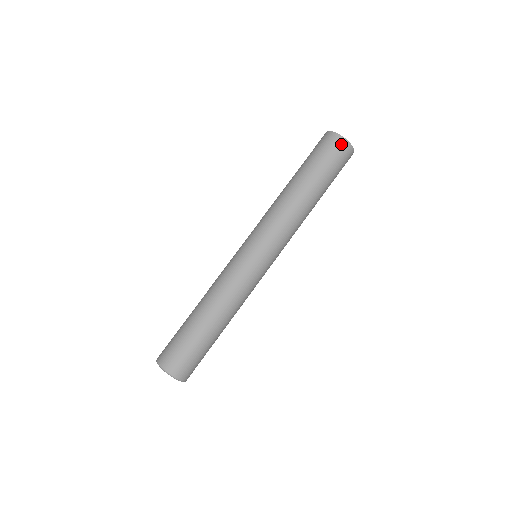
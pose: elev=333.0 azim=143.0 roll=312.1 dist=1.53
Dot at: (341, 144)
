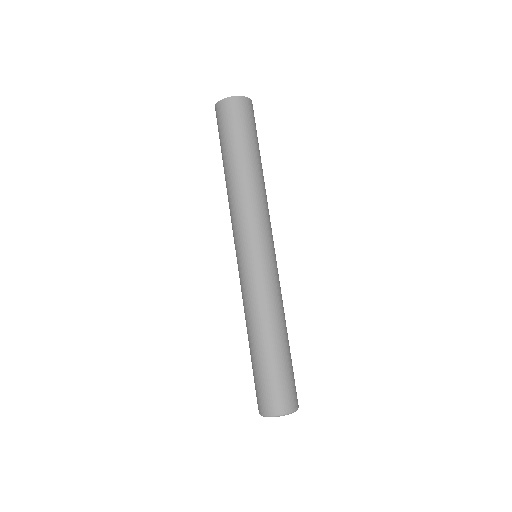
Dot at: (223, 107)
